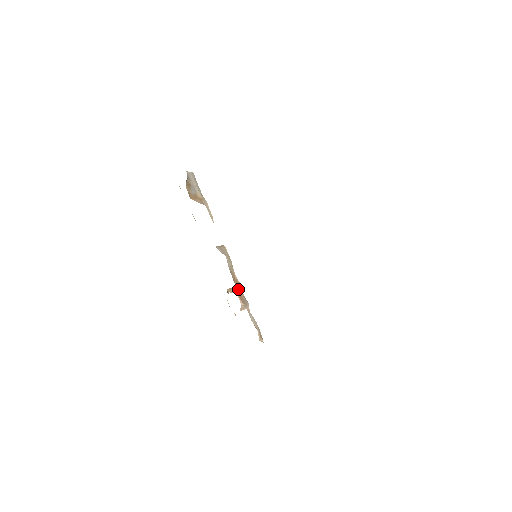
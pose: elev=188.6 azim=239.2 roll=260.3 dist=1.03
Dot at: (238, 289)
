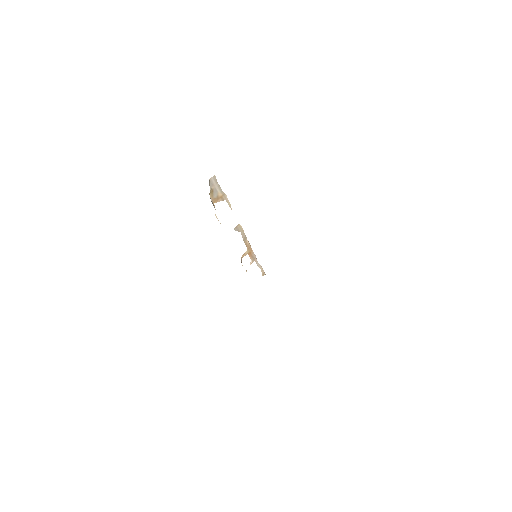
Dot at: (249, 250)
